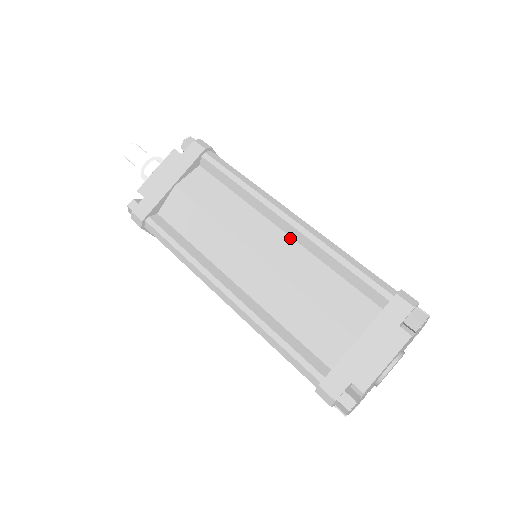
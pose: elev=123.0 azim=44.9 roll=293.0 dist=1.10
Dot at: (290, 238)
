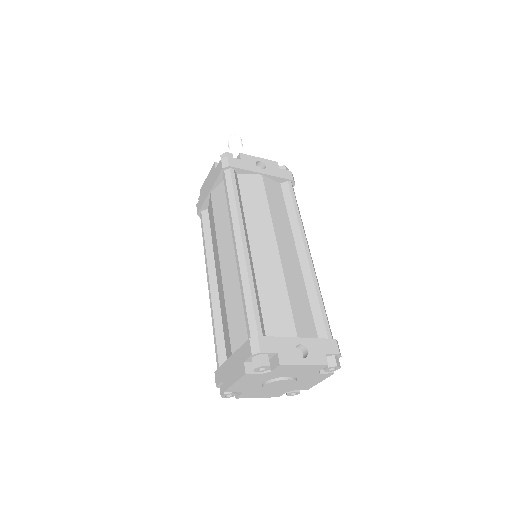
Dot at: occluded
